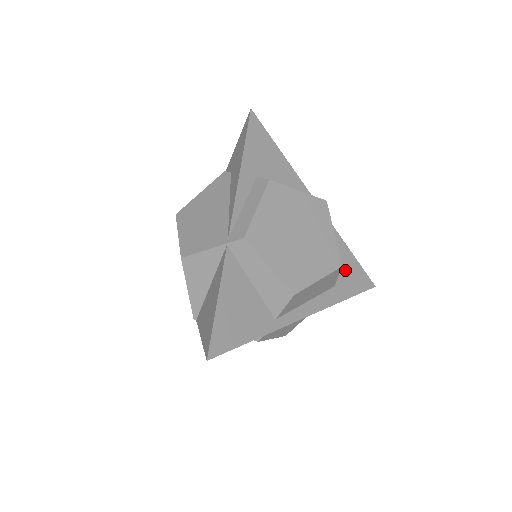
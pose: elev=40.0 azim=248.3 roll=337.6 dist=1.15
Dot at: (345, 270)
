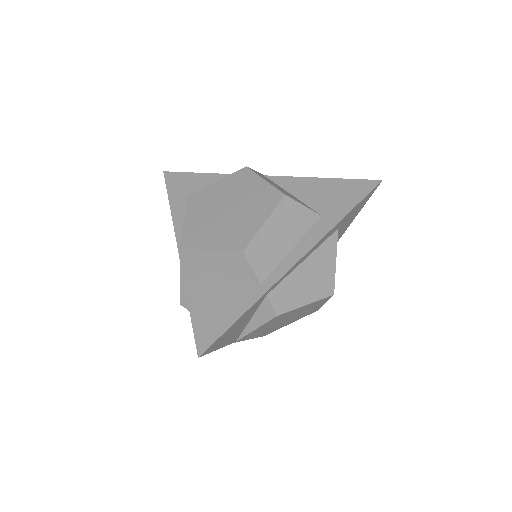
Dot at: (328, 196)
